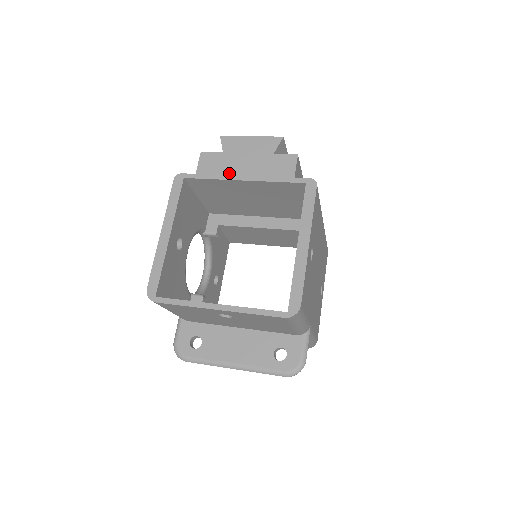
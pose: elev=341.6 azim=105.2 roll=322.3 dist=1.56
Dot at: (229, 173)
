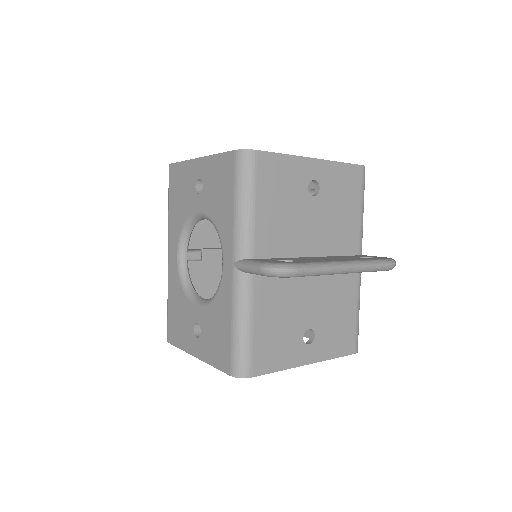
Dot at: occluded
